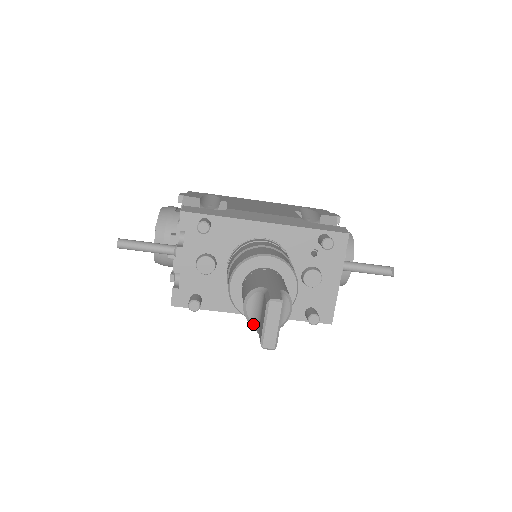
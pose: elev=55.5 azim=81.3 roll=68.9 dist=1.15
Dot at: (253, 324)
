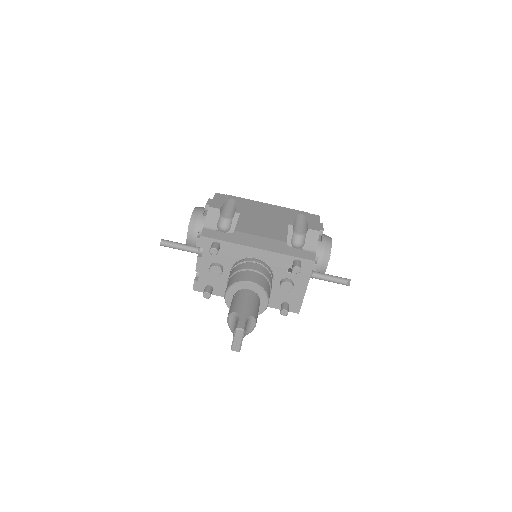
Dot at: (232, 331)
